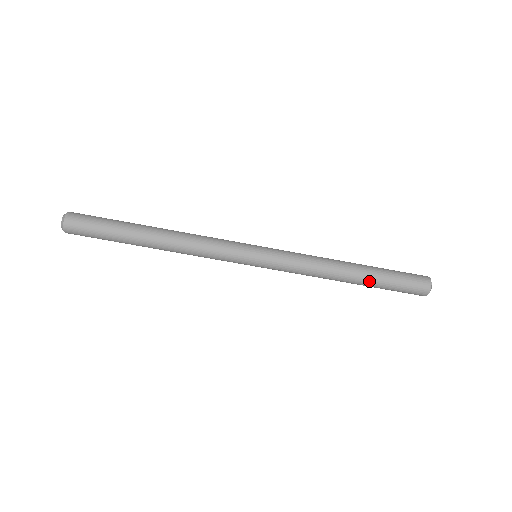
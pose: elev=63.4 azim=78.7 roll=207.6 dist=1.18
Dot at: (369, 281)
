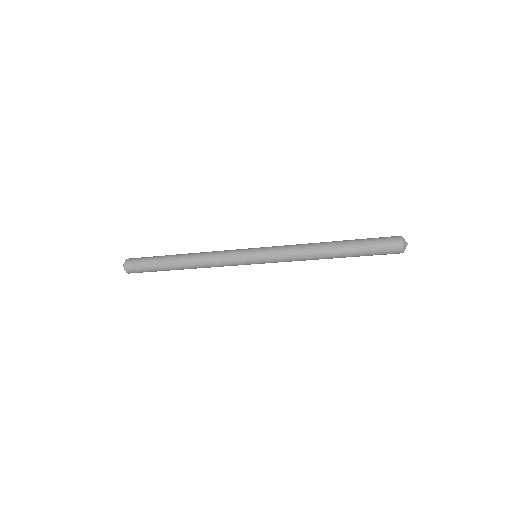
Dot at: occluded
